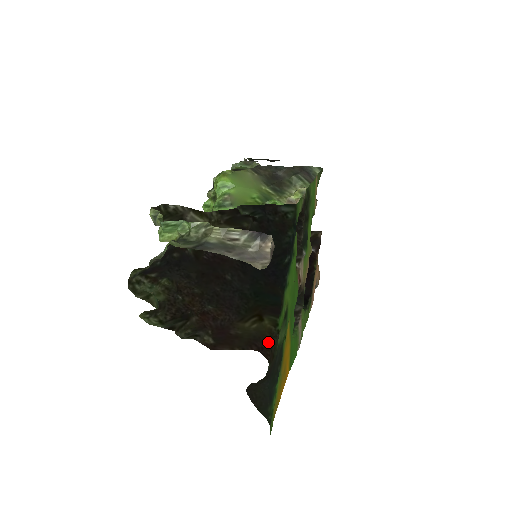
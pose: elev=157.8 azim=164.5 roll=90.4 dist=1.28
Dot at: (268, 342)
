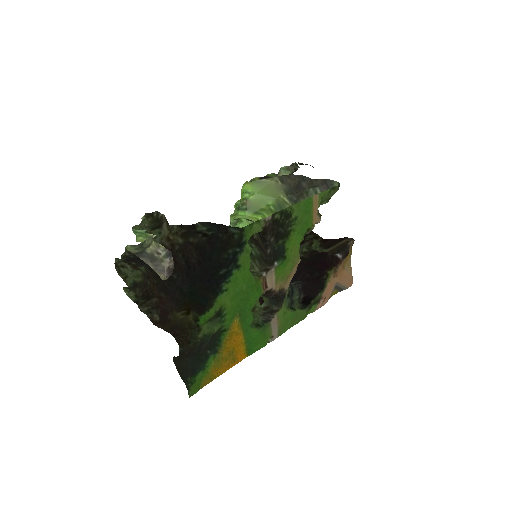
Dot at: (184, 331)
